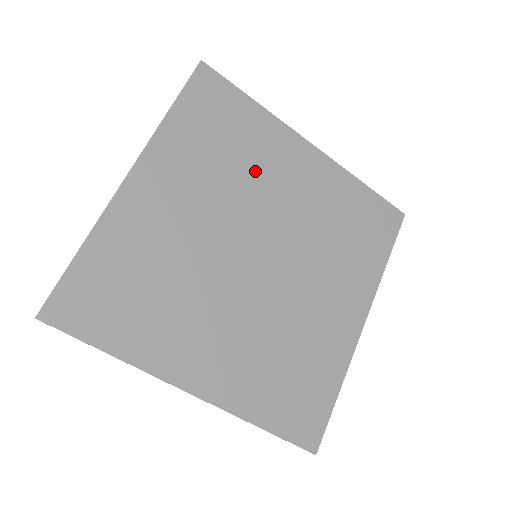
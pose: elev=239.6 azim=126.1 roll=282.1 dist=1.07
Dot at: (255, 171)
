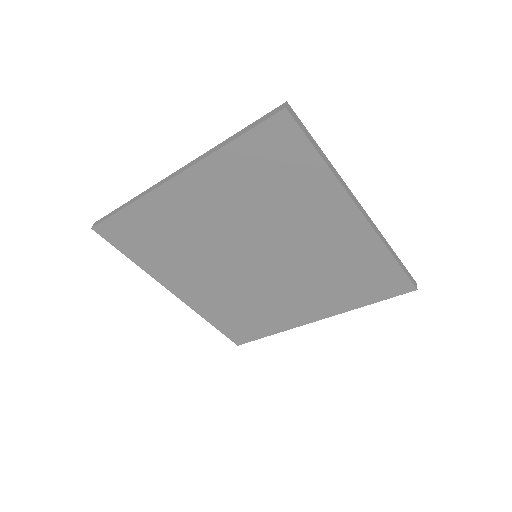
Dot at: (287, 212)
